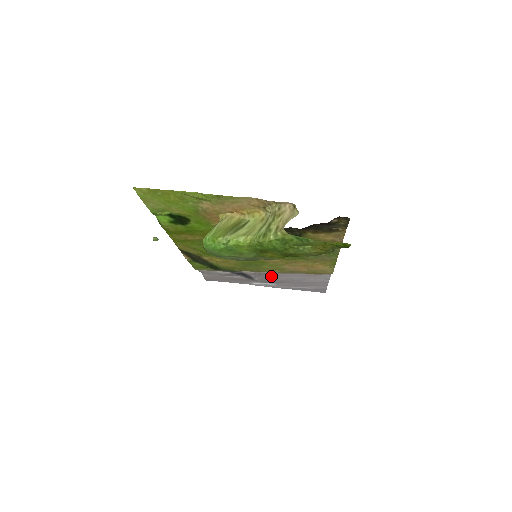
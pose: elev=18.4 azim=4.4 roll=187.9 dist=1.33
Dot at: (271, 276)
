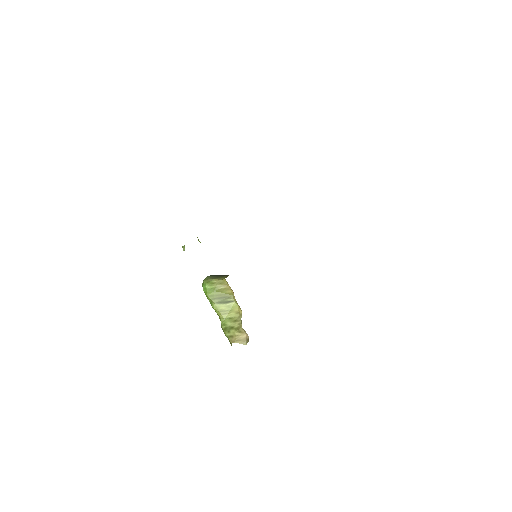
Dot at: occluded
